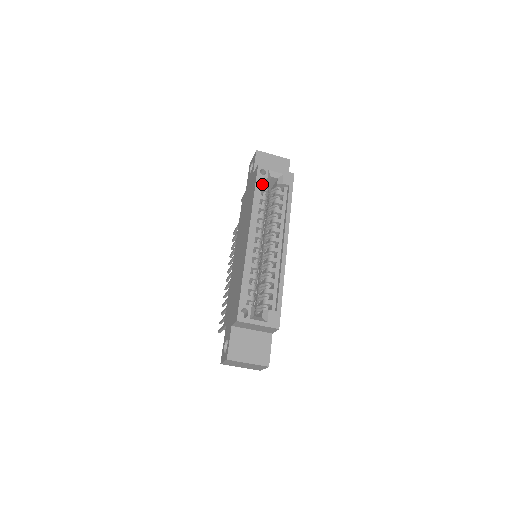
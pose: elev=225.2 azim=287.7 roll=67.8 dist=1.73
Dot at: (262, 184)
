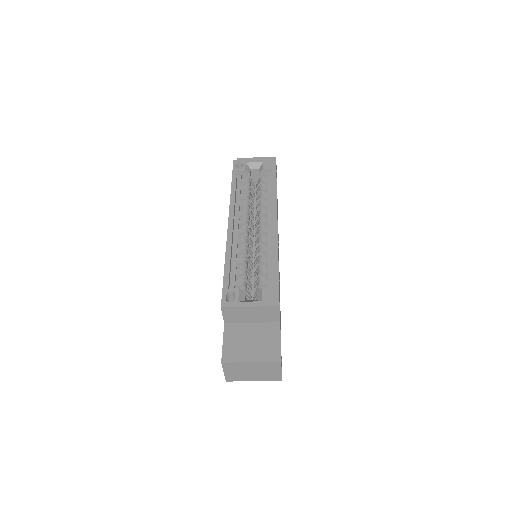
Dot at: occluded
